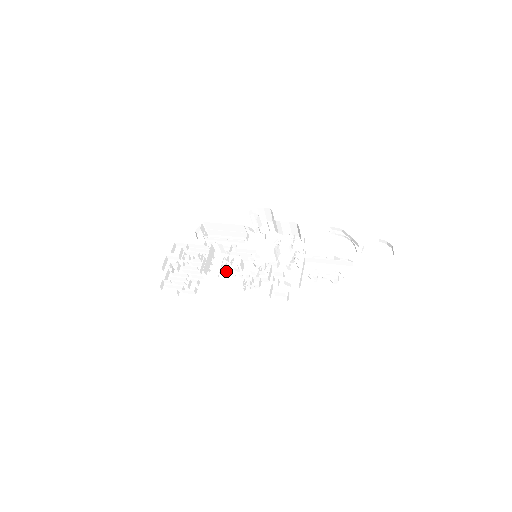
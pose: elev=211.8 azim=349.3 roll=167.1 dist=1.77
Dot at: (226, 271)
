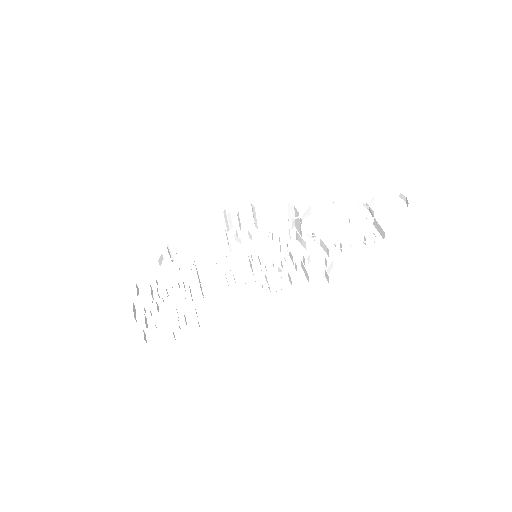
Dot at: (225, 288)
